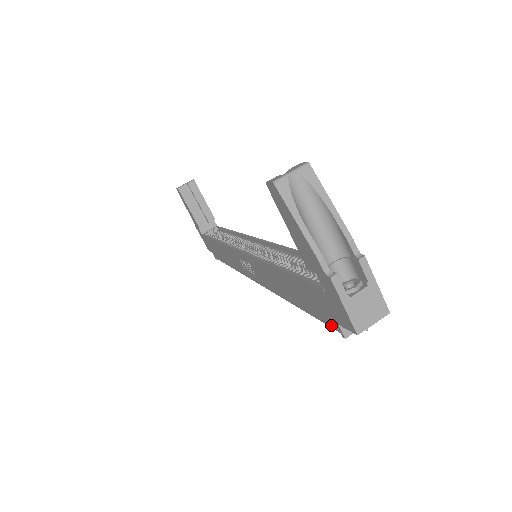
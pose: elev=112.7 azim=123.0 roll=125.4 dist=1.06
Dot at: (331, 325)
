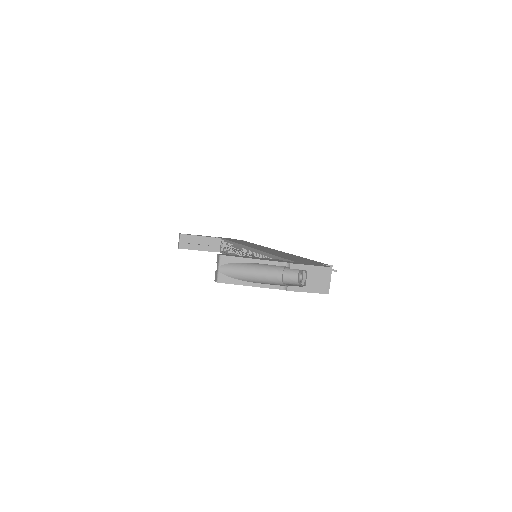
Dot at: occluded
